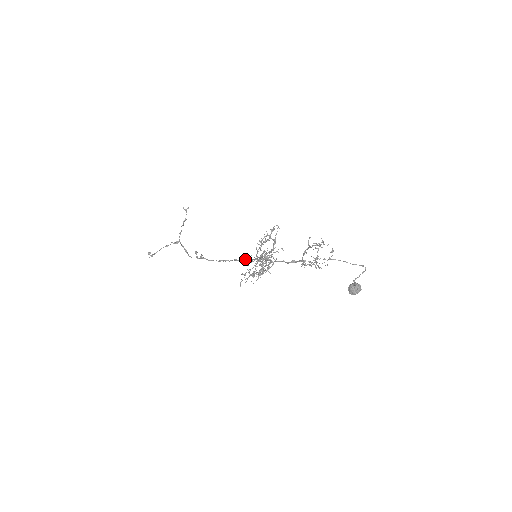
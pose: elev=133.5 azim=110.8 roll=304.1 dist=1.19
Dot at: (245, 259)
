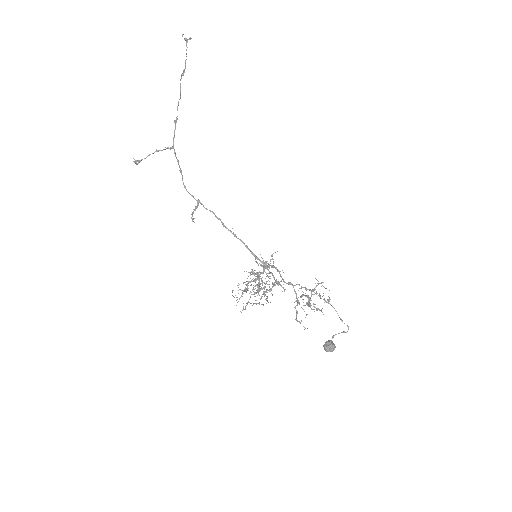
Dot at: occluded
